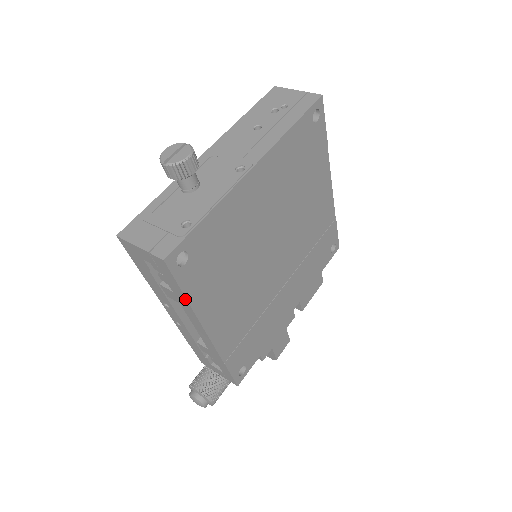
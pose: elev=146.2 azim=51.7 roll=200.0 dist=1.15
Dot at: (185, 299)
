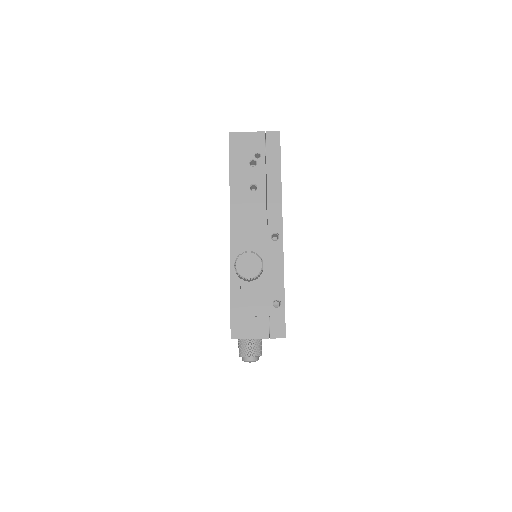
Dot at: occluded
